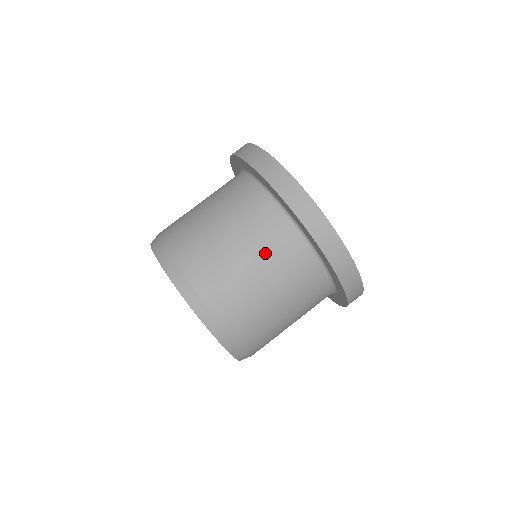
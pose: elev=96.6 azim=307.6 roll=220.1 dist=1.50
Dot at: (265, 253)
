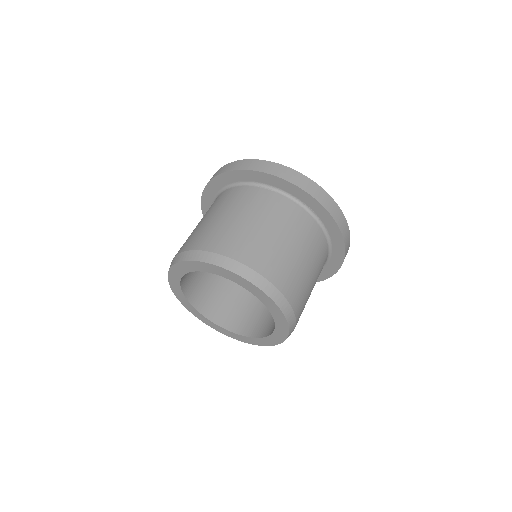
Dot at: (315, 258)
